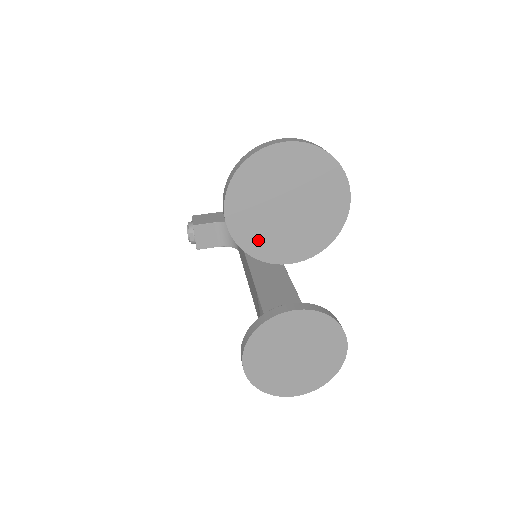
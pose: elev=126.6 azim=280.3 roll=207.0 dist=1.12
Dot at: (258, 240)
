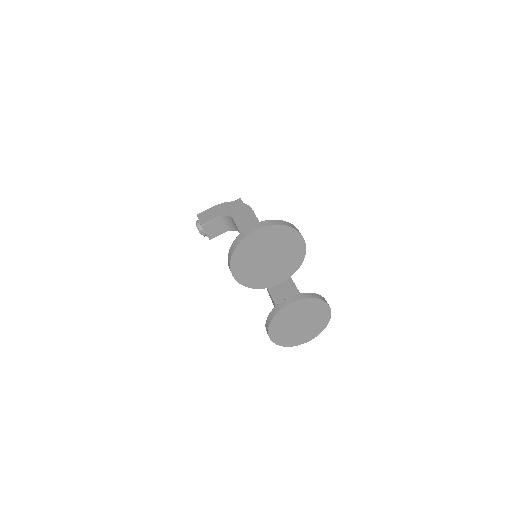
Dot at: (257, 280)
